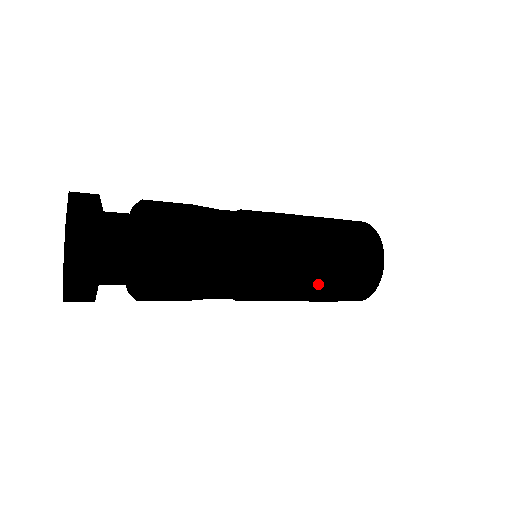
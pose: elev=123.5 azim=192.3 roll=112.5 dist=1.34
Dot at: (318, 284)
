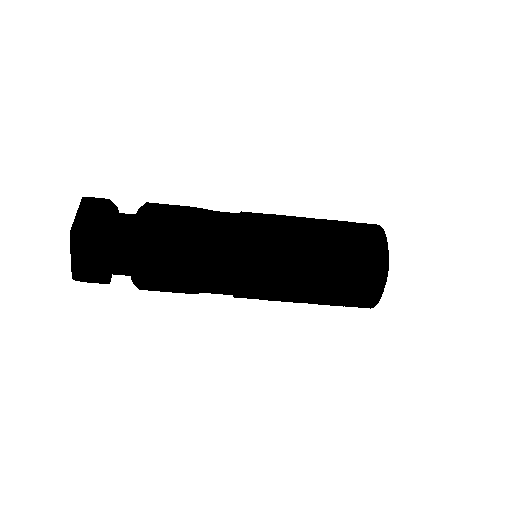
Dot at: (304, 300)
